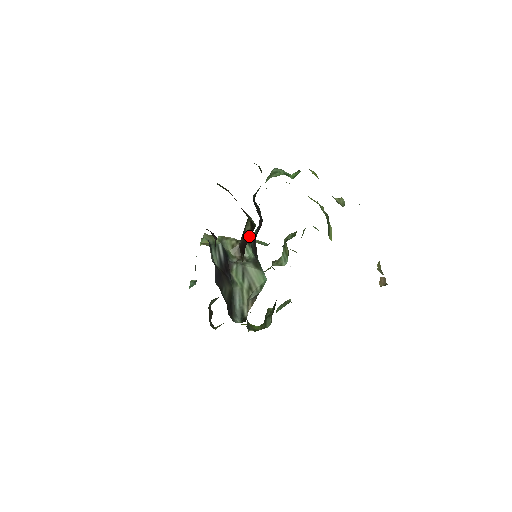
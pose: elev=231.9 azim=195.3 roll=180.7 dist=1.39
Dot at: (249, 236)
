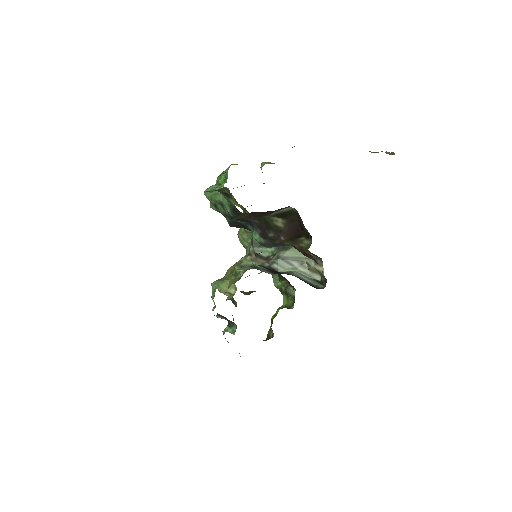
Dot at: (293, 222)
